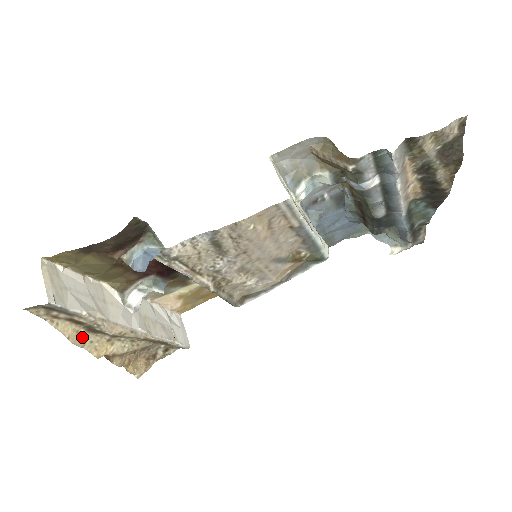
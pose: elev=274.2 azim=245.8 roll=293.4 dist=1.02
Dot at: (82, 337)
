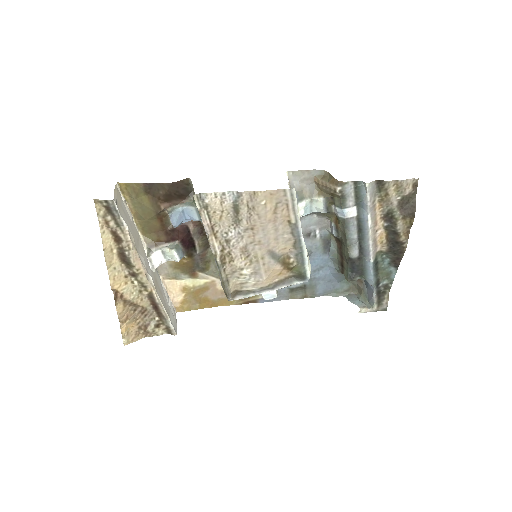
Dot at: (112, 257)
